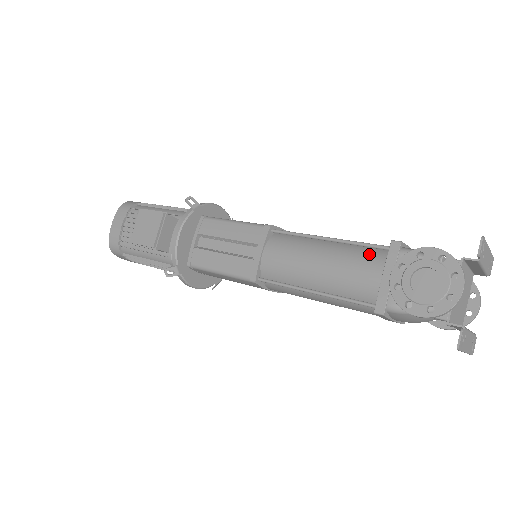
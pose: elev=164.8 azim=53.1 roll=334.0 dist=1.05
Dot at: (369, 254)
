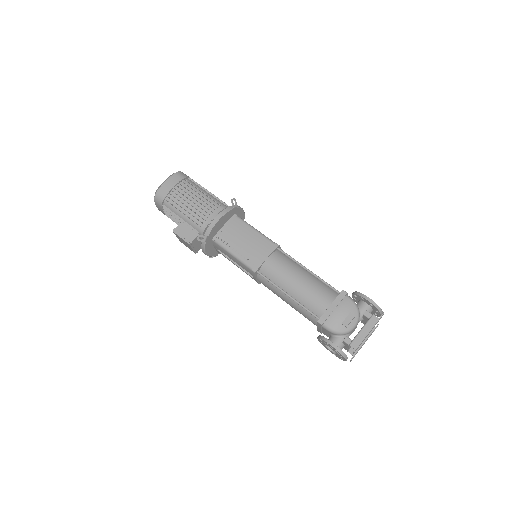
Dot at: (310, 314)
